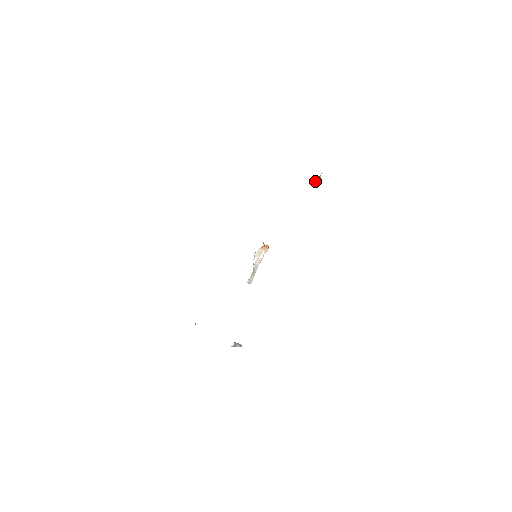
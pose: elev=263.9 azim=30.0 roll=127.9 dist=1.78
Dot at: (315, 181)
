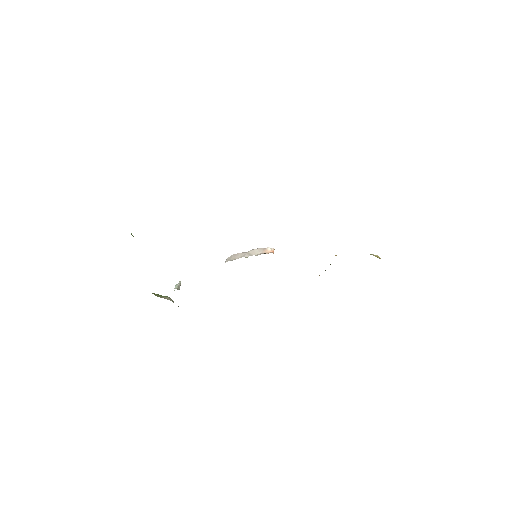
Dot at: occluded
